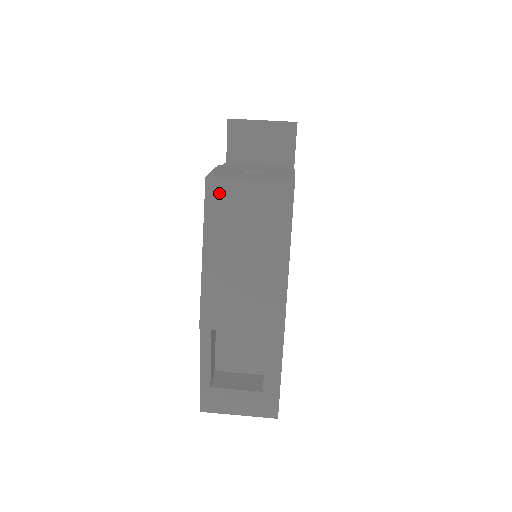
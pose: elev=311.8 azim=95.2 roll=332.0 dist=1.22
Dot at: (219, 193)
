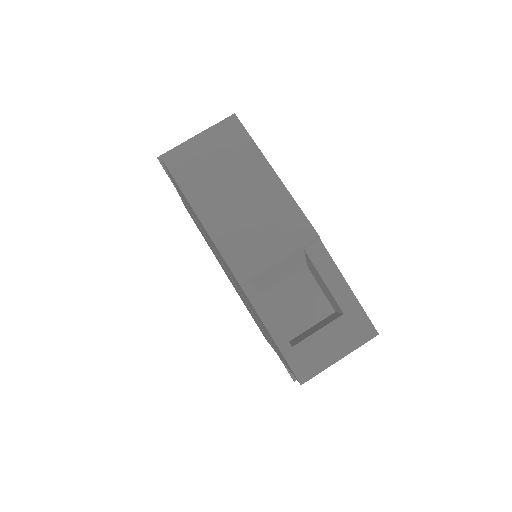
Dot at: (179, 161)
